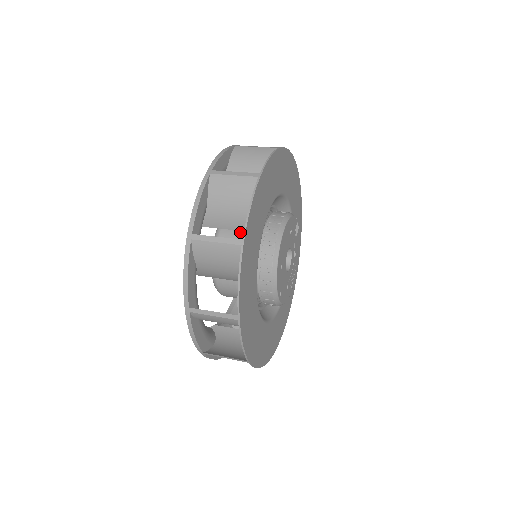
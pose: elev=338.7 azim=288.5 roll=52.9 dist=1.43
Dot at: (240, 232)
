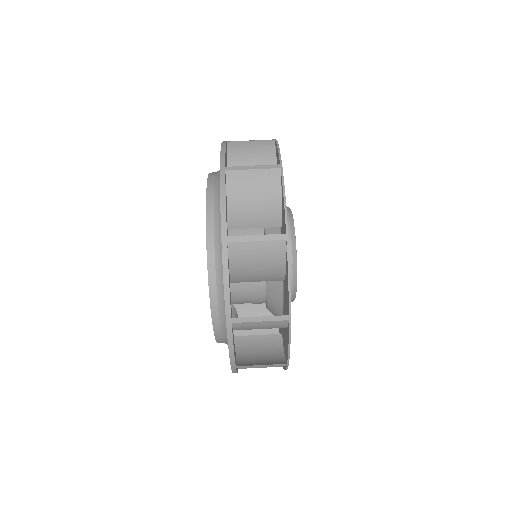
Dot at: (249, 231)
